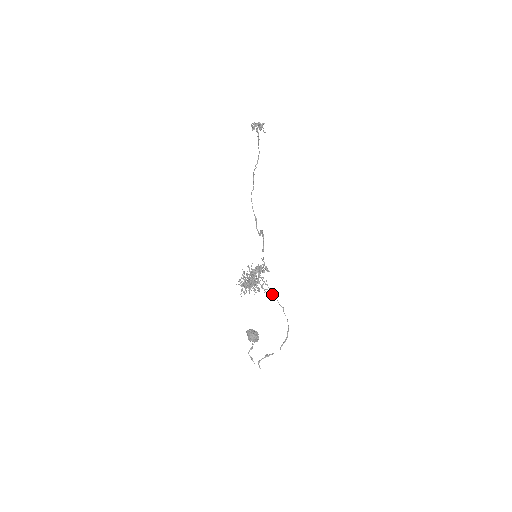
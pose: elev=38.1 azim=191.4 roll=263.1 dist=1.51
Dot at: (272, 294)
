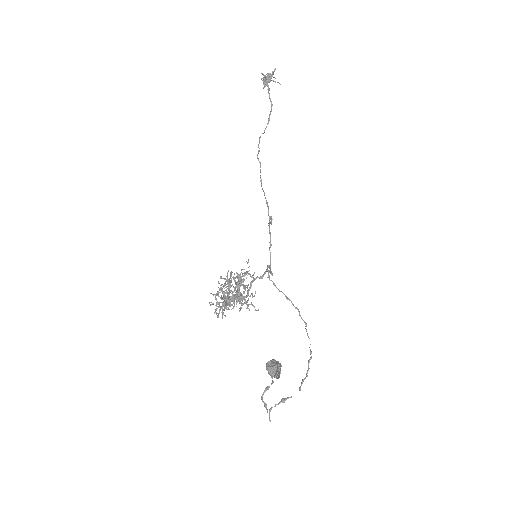
Dot at: (257, 310)
